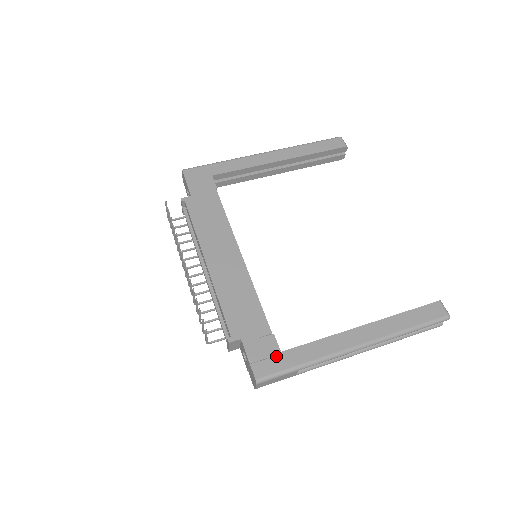
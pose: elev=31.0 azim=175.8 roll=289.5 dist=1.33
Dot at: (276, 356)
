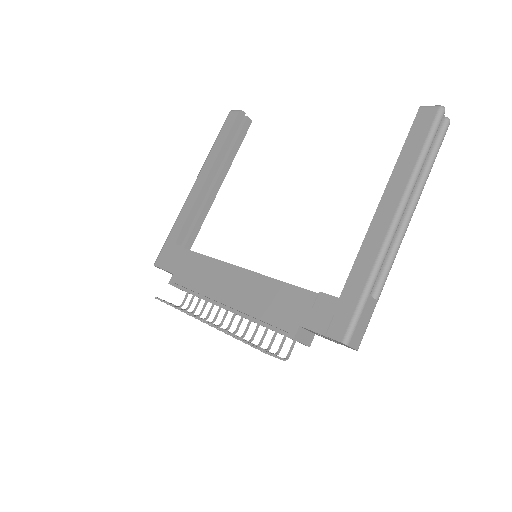
Dot at: (339, 306)
